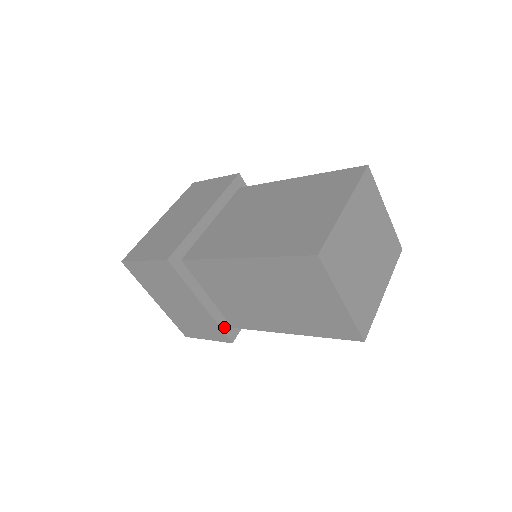
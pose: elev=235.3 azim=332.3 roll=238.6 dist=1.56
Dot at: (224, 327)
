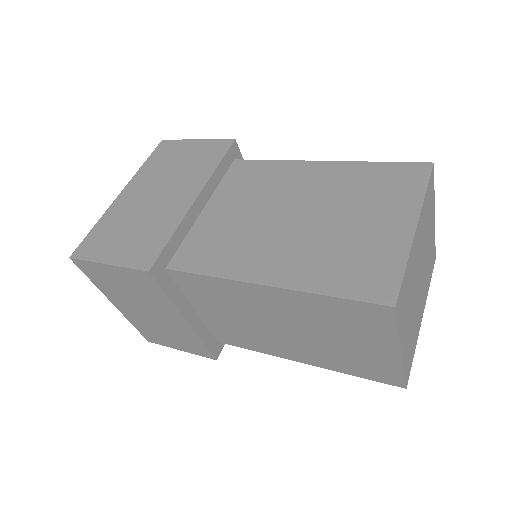
Dot at: (209, 343)
